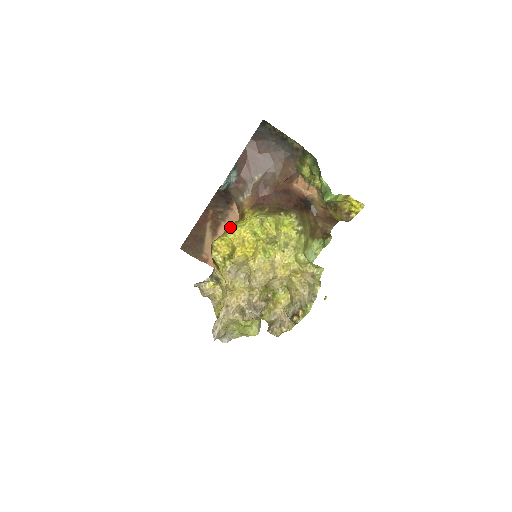
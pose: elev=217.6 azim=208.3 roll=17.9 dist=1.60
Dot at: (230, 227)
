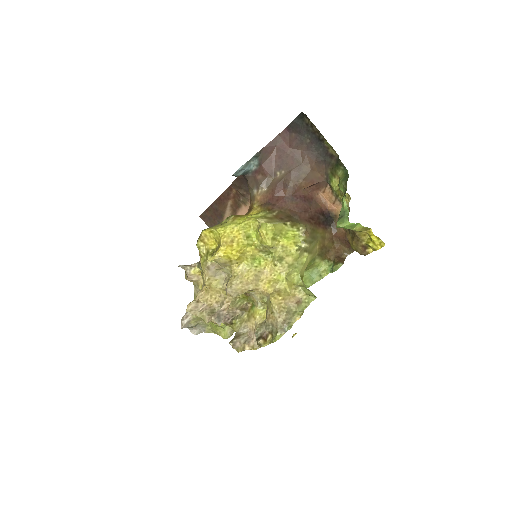
Dot at: (228, 220)
